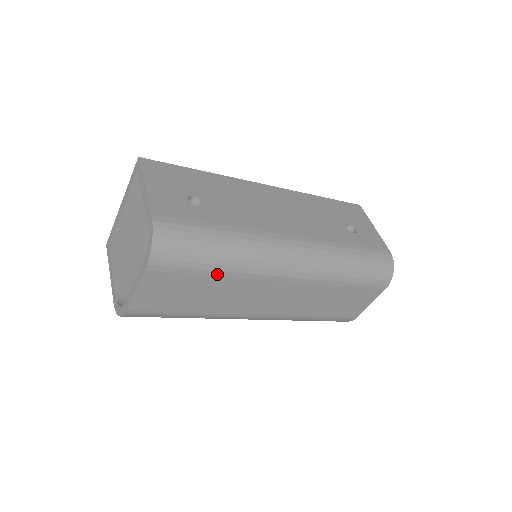
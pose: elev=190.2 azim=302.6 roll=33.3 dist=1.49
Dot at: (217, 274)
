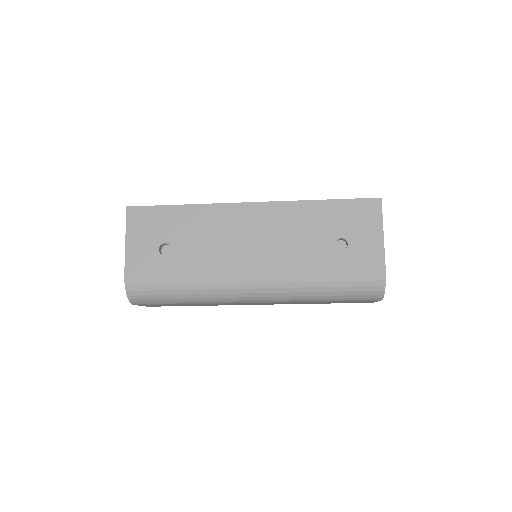
Dot at: (188, 303)
